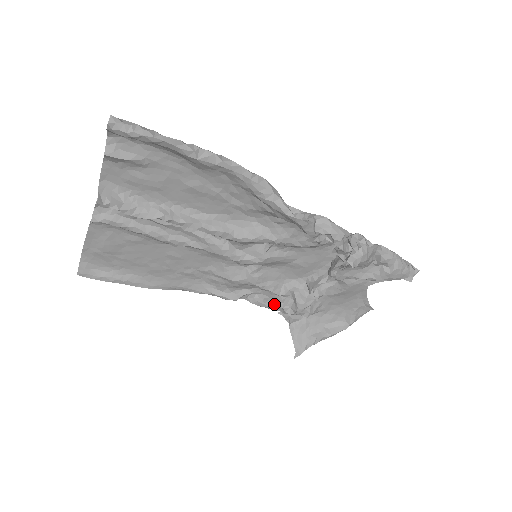
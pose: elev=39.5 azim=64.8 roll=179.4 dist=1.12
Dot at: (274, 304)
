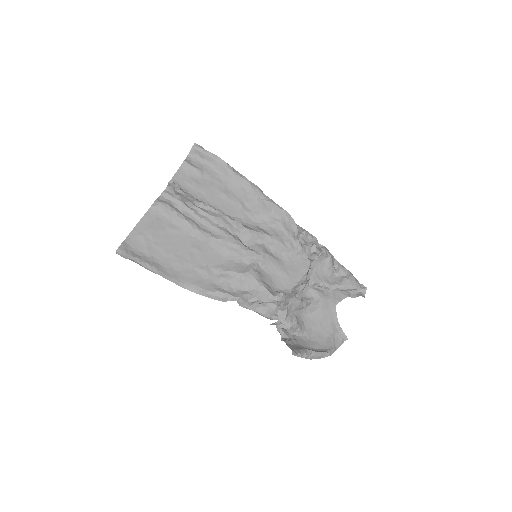
Dot at: (269, 303)
